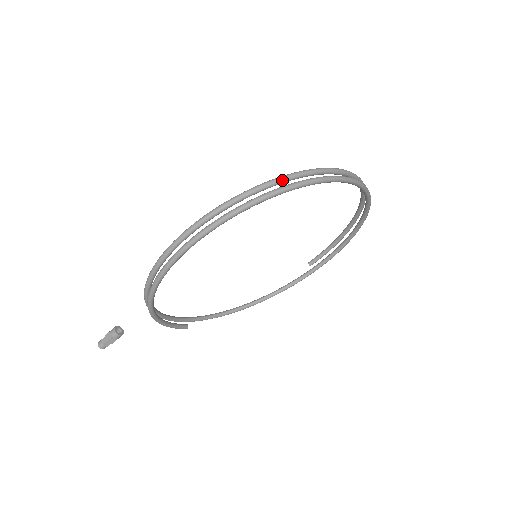
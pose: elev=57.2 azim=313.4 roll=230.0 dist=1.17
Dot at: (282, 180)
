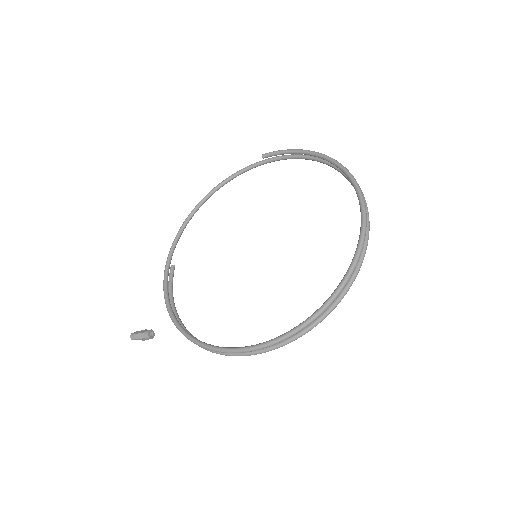
Dot at: (327, 308)
